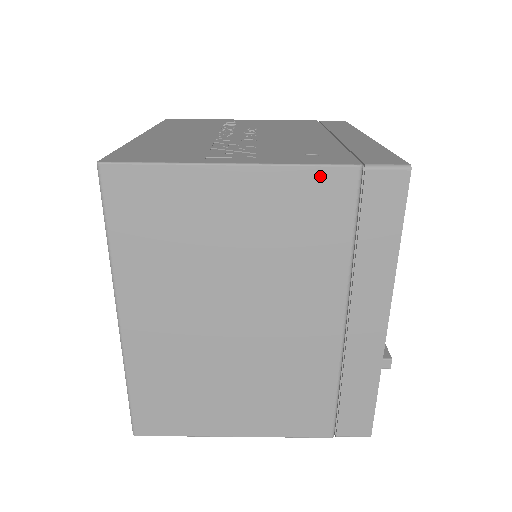
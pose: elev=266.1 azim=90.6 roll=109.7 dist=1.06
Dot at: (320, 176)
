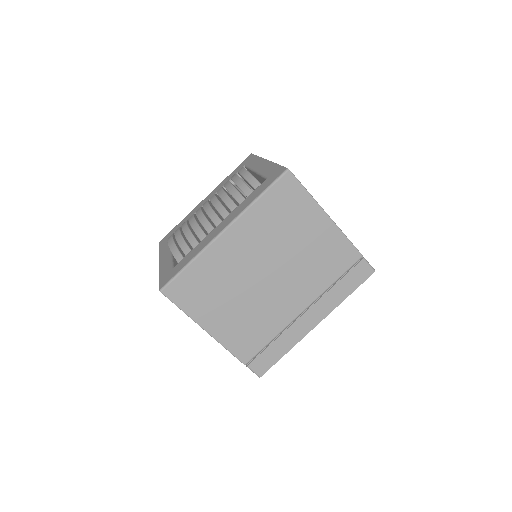
Dot at: (349, 247)
